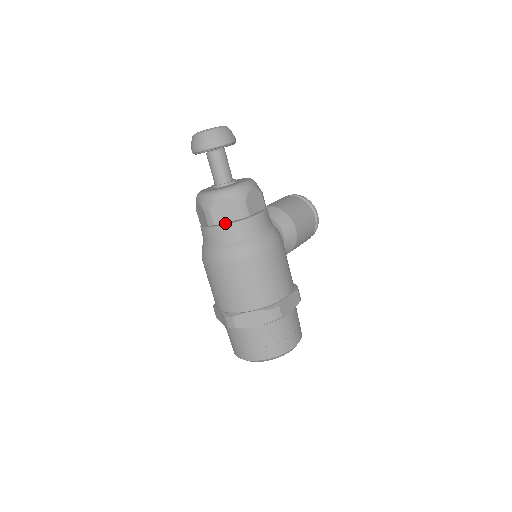
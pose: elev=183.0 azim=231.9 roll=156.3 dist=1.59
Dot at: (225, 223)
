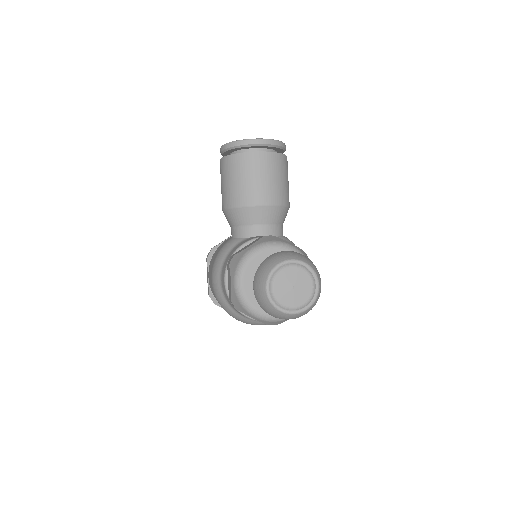
Dot at: occluded
